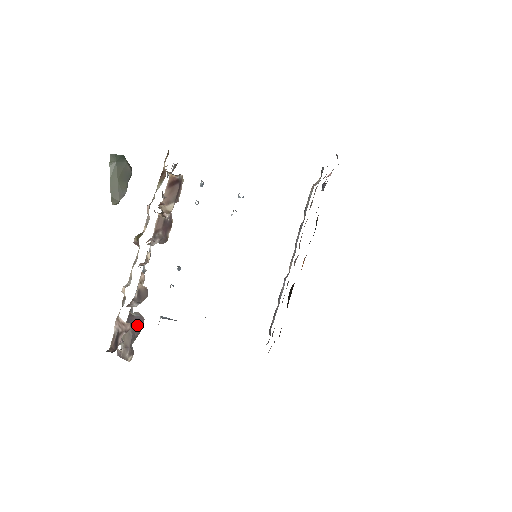
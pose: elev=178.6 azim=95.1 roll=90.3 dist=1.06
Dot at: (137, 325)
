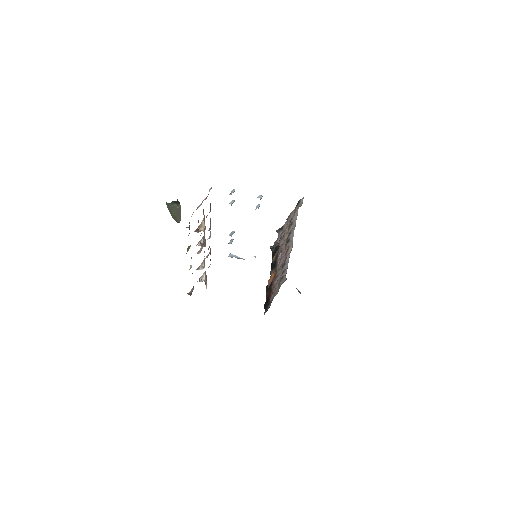
Dot at: occluded
